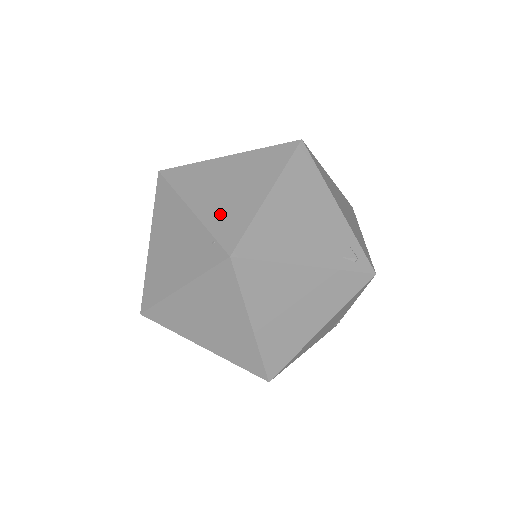
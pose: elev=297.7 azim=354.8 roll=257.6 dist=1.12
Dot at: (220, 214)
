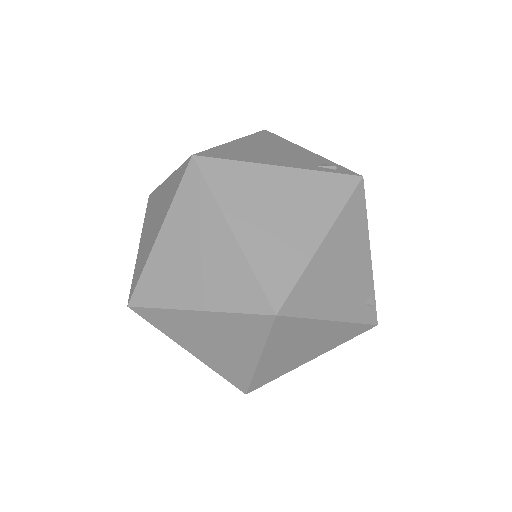
Dot at: occluded
